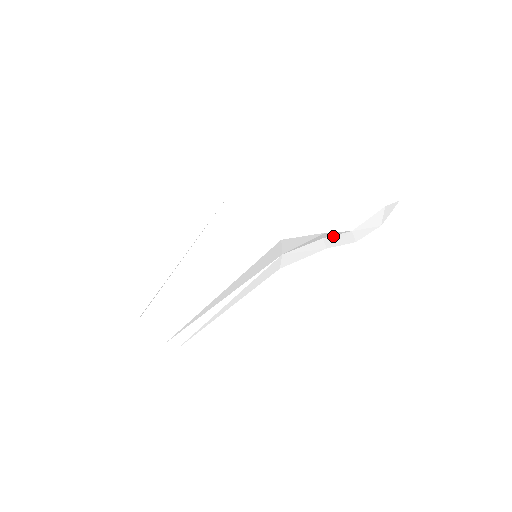
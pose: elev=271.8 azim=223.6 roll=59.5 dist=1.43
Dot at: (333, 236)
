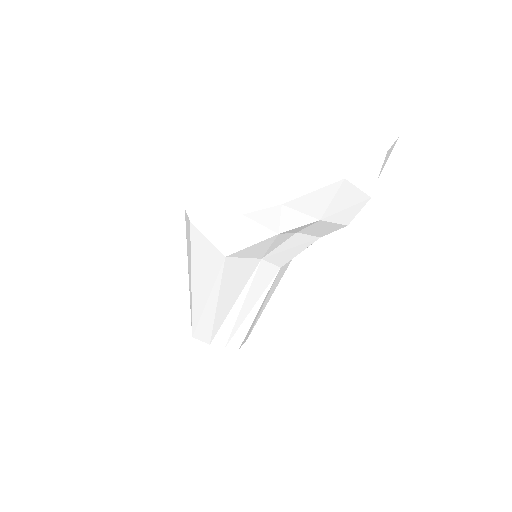
Dot at: (306, 228)
